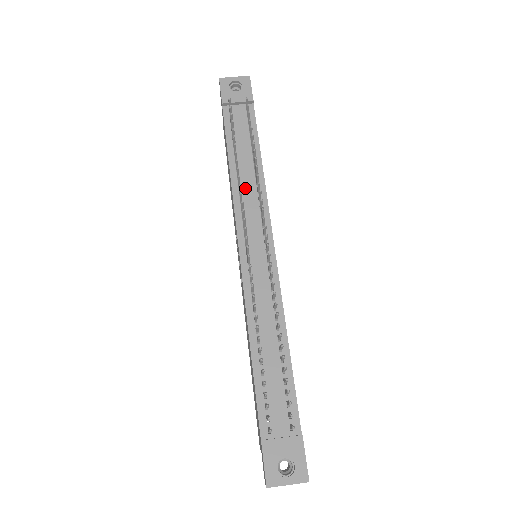
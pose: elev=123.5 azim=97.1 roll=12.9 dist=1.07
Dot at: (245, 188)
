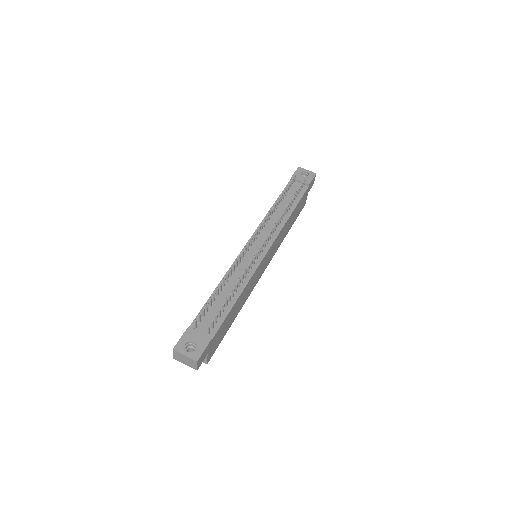
Dot at: (273, 219)
